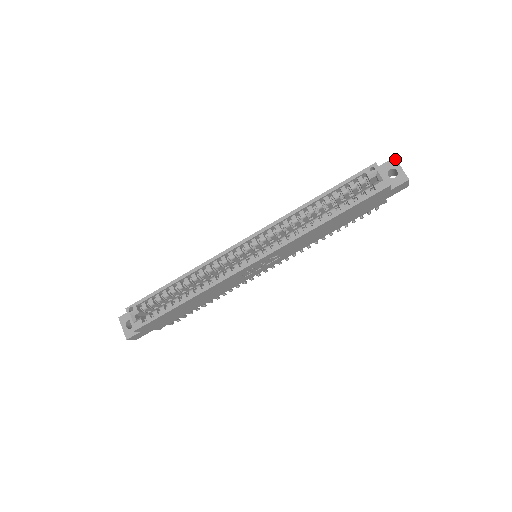
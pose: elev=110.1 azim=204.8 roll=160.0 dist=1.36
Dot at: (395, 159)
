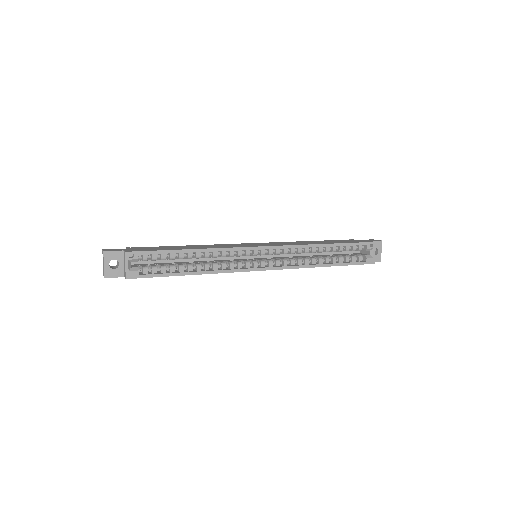
Dot at: occluded
